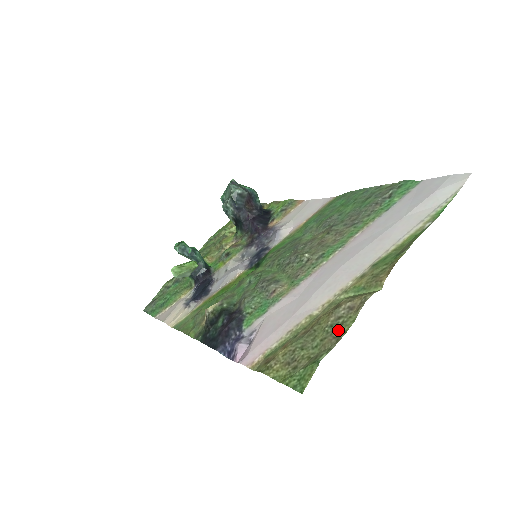
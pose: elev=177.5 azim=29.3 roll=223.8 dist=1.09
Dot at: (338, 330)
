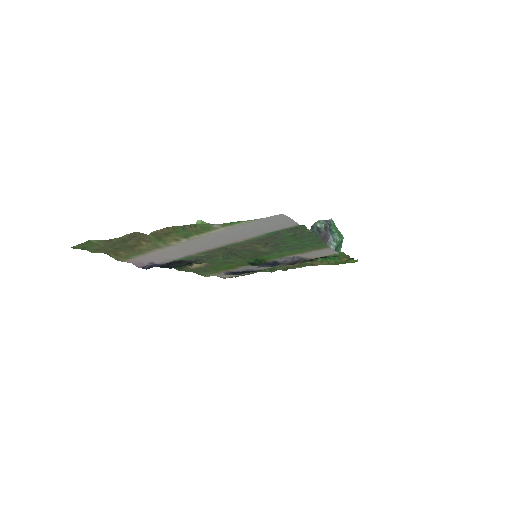
Dot at: (117, 240)
